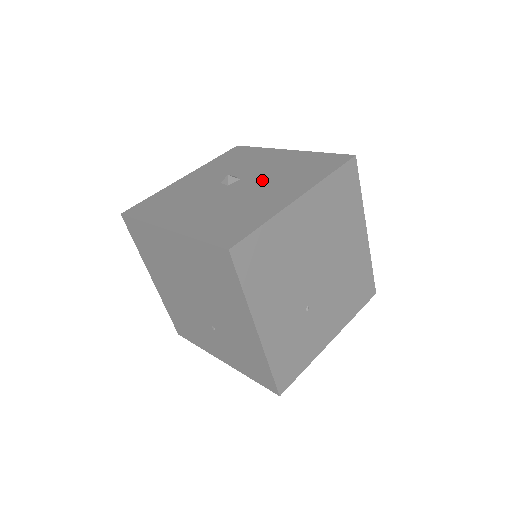
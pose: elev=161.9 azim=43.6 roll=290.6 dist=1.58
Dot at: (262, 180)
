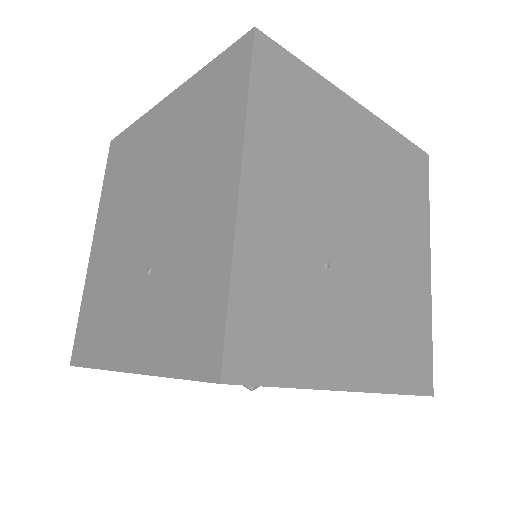
Dot at: occluded
